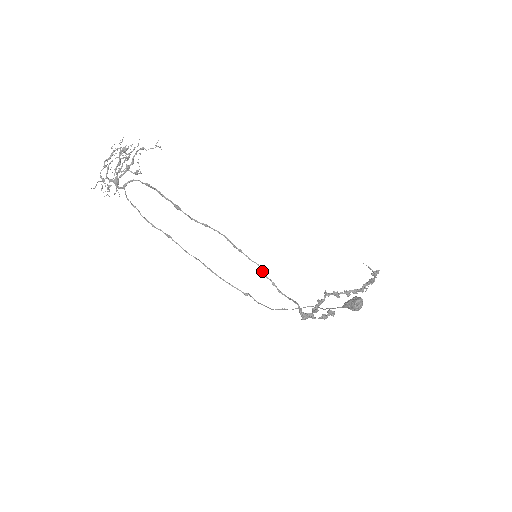
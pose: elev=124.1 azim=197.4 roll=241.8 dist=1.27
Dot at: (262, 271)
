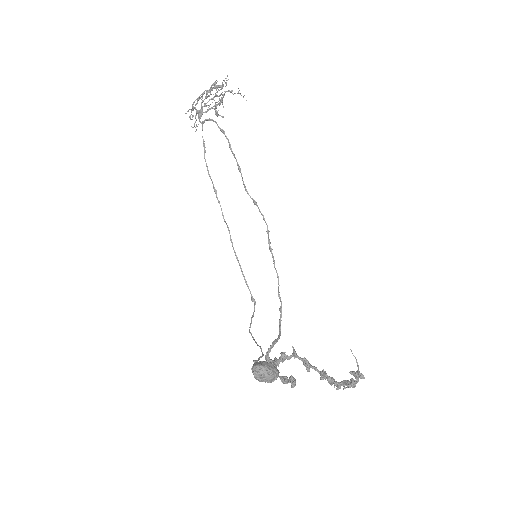
Dot at: (278, 286)
